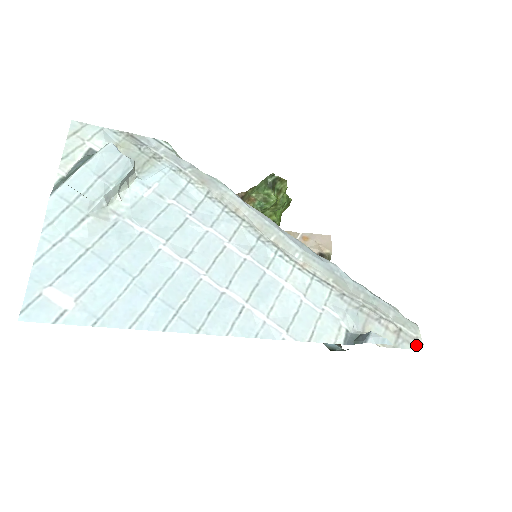
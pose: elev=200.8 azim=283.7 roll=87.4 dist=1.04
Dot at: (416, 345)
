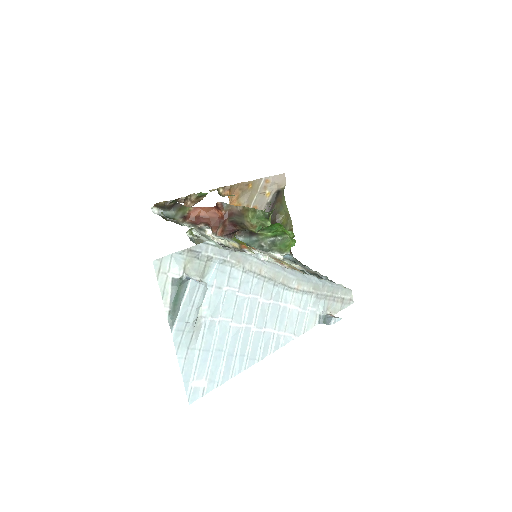
Dot at: (350, 303)
